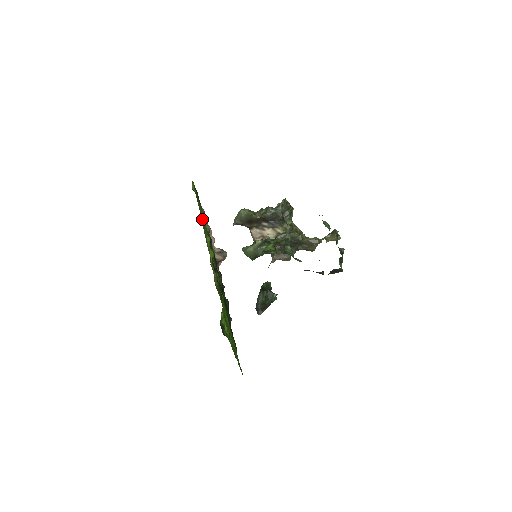
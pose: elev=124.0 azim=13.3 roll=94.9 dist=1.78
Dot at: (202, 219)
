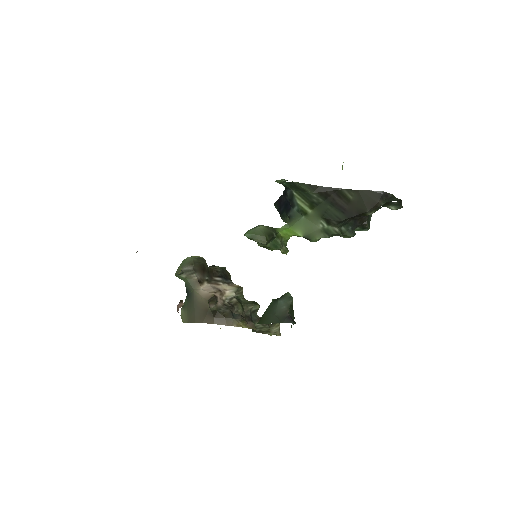
Dot at: occluded
